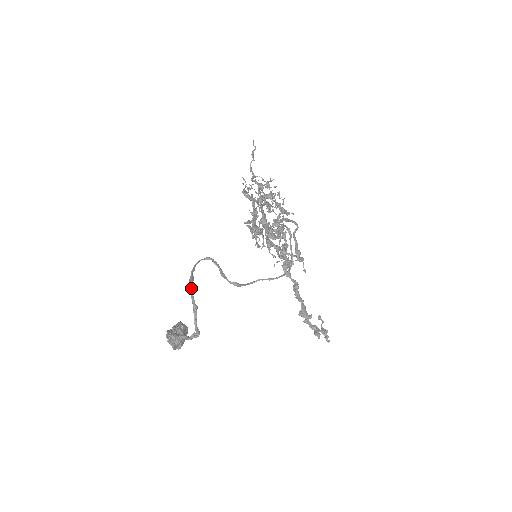
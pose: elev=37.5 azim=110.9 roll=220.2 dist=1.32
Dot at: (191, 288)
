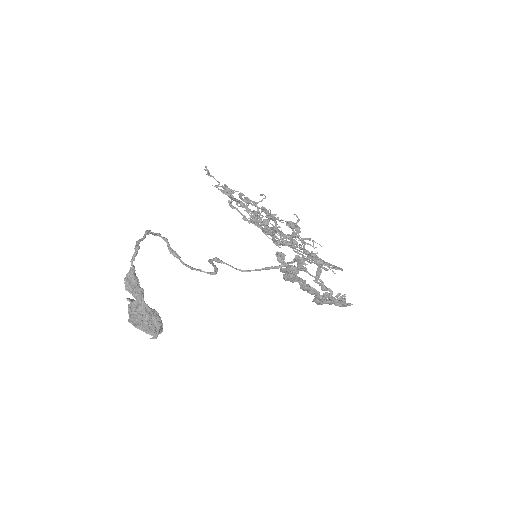
Dot at: (160, 235)
